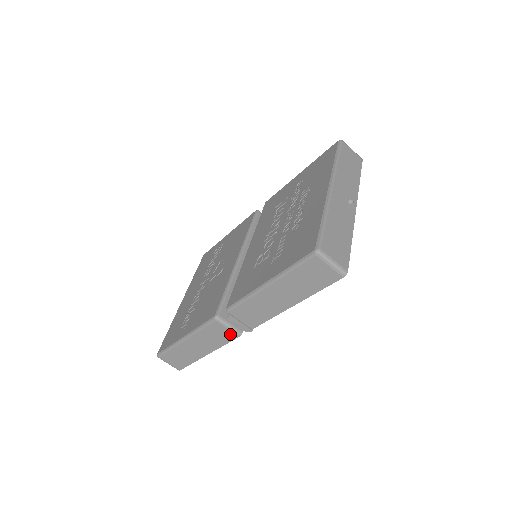
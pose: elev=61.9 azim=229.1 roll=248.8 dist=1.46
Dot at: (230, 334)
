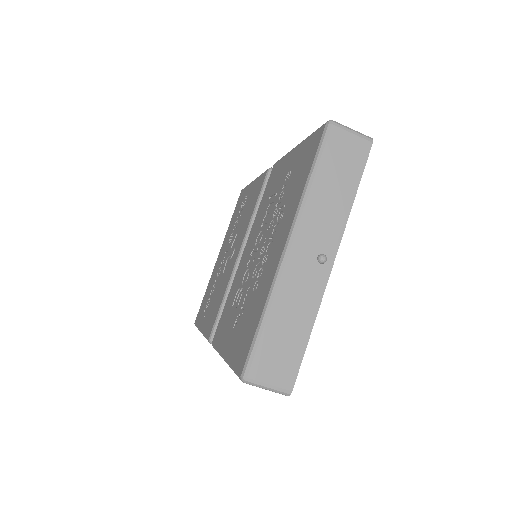
Dot at: occluded
